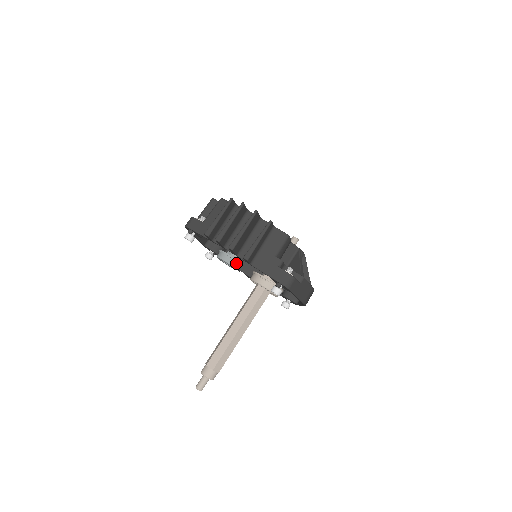
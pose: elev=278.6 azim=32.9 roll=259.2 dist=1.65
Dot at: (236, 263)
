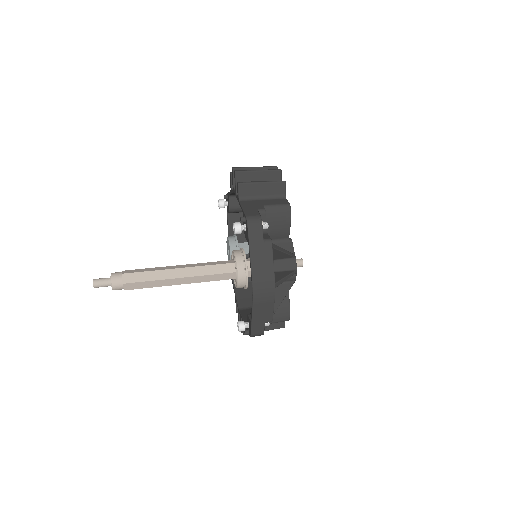
Dot at: (235, 246)
